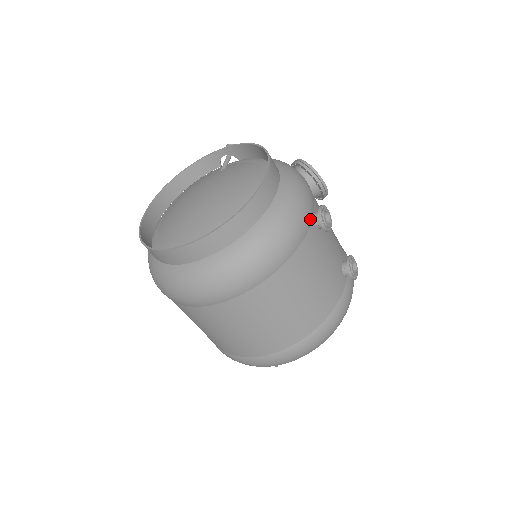
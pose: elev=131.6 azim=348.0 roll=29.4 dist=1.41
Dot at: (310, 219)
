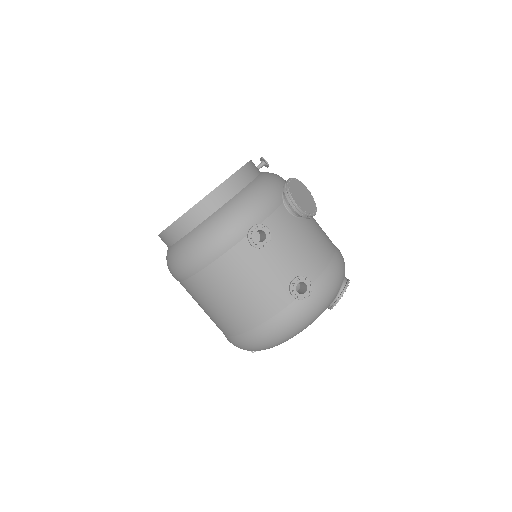
Dot at: (242, 234)
